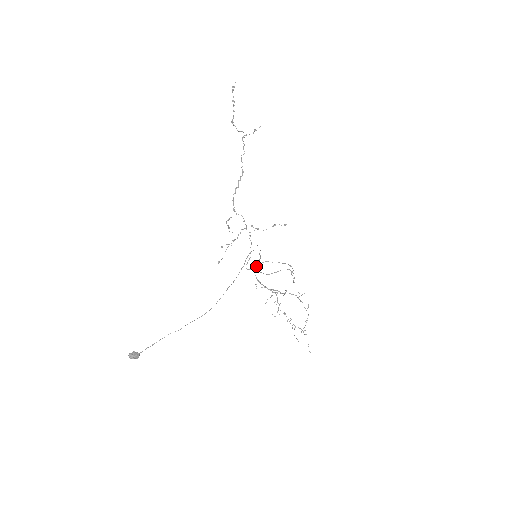
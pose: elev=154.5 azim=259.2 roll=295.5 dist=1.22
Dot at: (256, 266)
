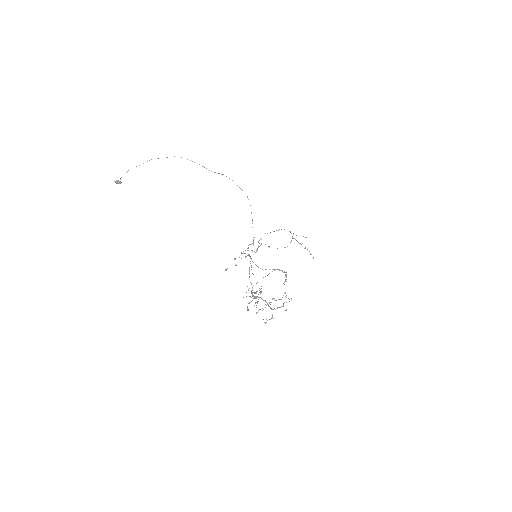
Dot at: occluded
